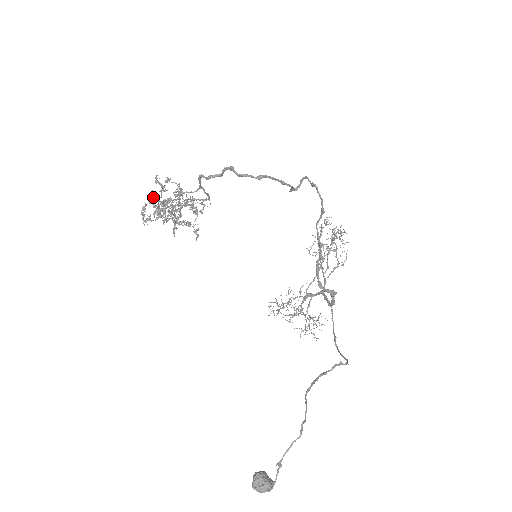
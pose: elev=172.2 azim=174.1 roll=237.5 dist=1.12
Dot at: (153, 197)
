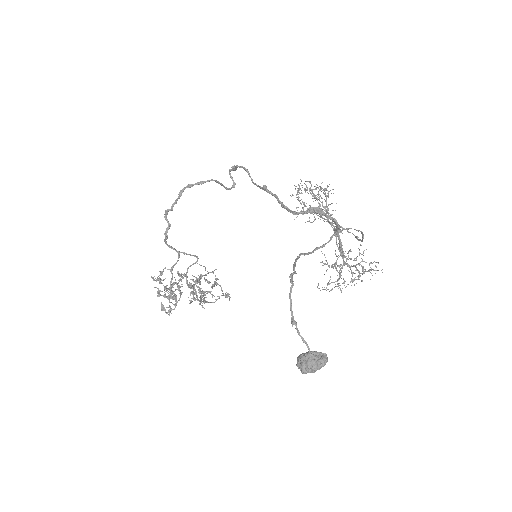
Dot at: (159, 291)
